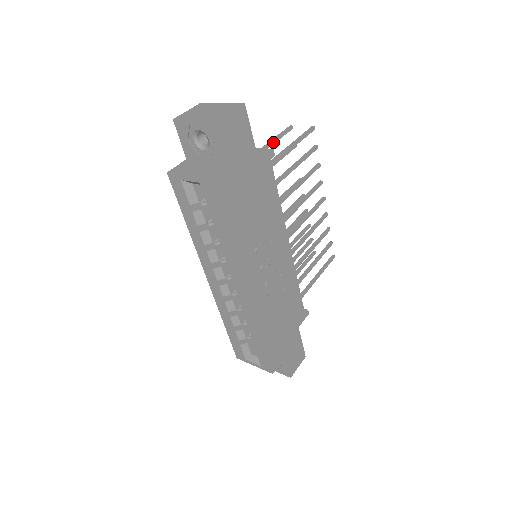
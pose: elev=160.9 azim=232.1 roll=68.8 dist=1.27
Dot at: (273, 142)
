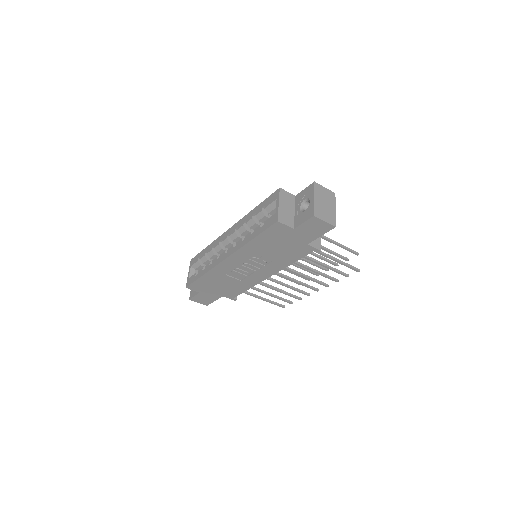
Dot at: (339, 245)
